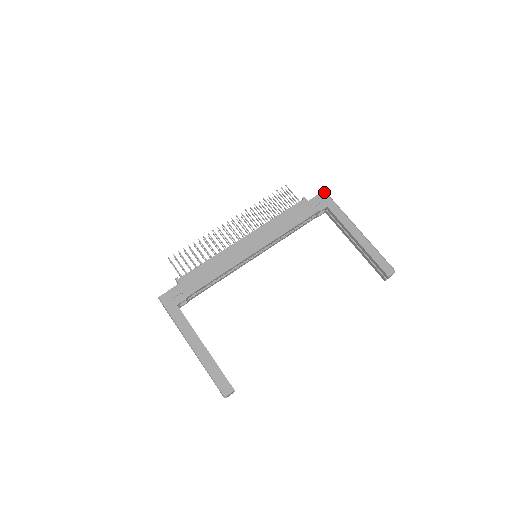
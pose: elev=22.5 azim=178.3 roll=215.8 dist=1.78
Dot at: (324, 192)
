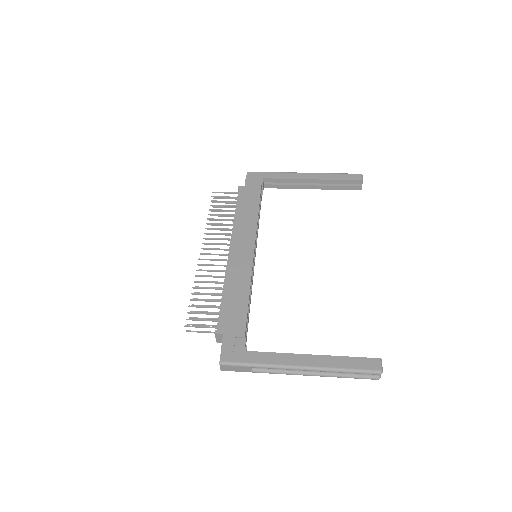
Dot at: (248, 172)
